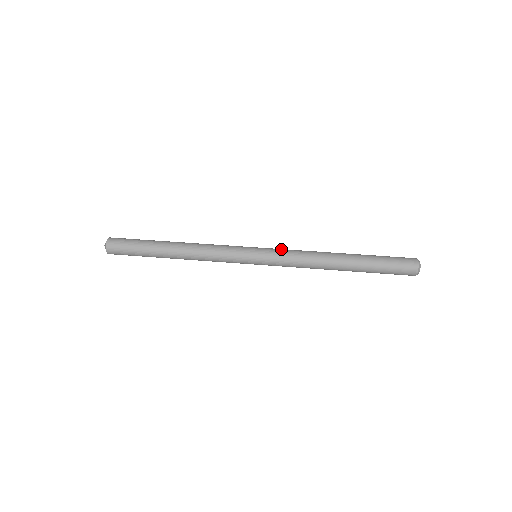
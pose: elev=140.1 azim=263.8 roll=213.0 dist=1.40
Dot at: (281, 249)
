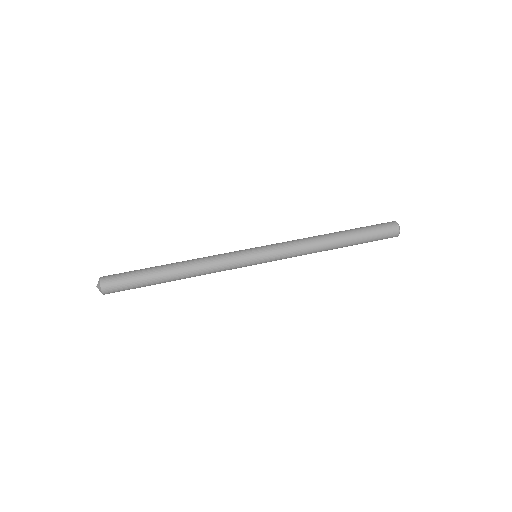
Dot at: (279, 245)
